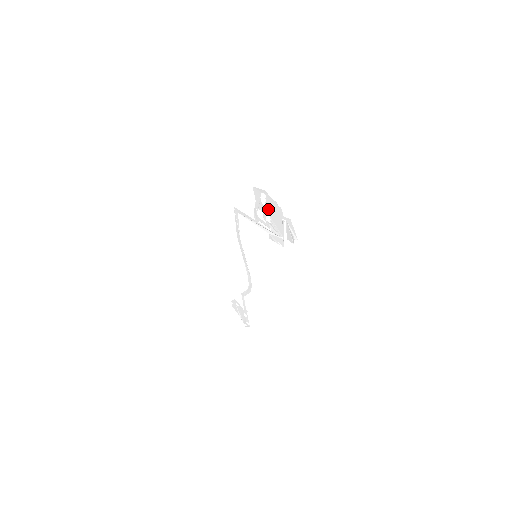
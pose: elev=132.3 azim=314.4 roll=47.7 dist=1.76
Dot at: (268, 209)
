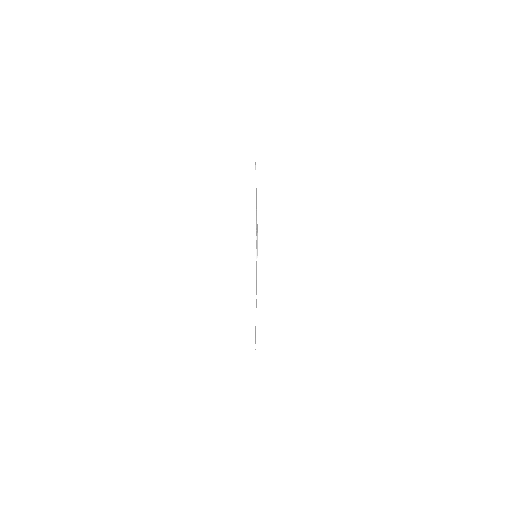
Dot at: occluded
